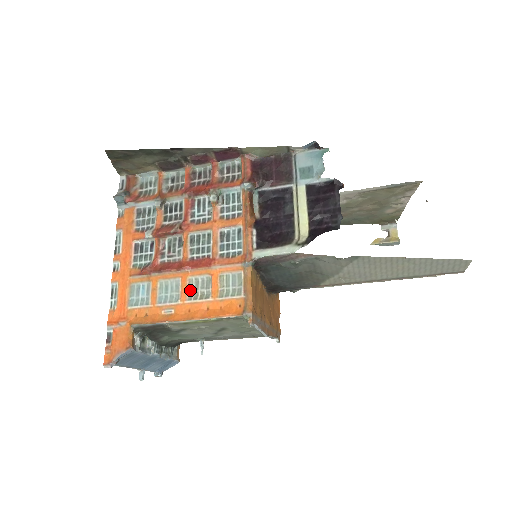
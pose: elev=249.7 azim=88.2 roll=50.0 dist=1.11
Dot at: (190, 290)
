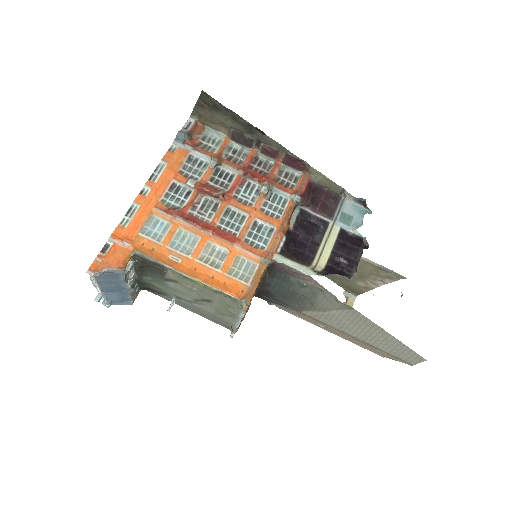
Dot at: (205, 252)
